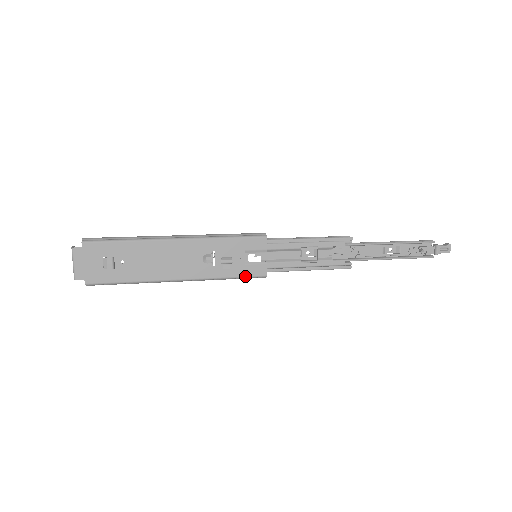
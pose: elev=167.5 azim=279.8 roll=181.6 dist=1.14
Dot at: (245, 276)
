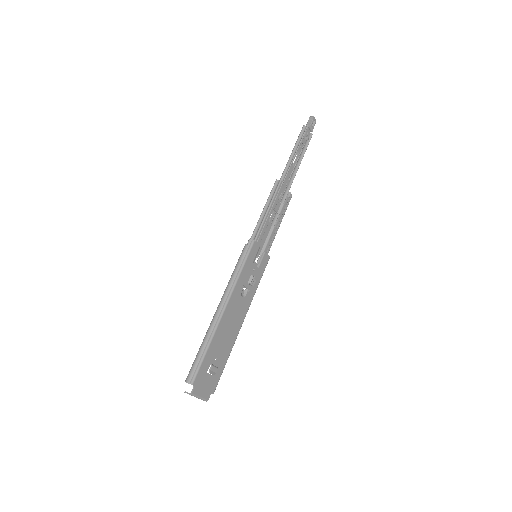
Dot at: occluded
